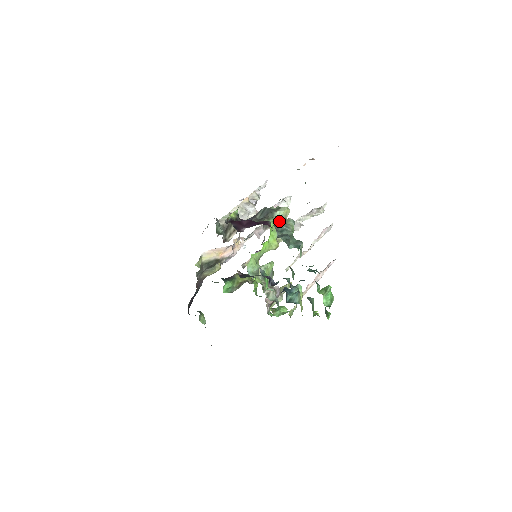
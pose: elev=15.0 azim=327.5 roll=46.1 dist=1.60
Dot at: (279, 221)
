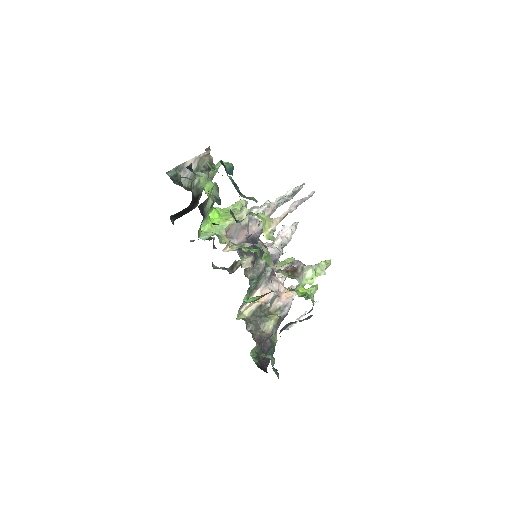
Dot at: (231, 207)
